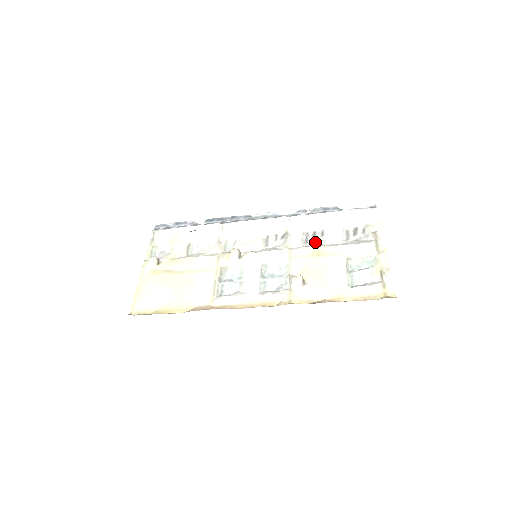
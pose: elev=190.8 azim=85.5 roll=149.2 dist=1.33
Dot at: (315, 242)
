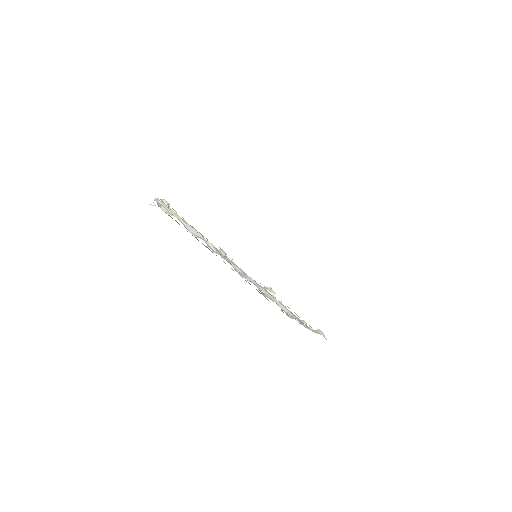
Dot at: occluded
